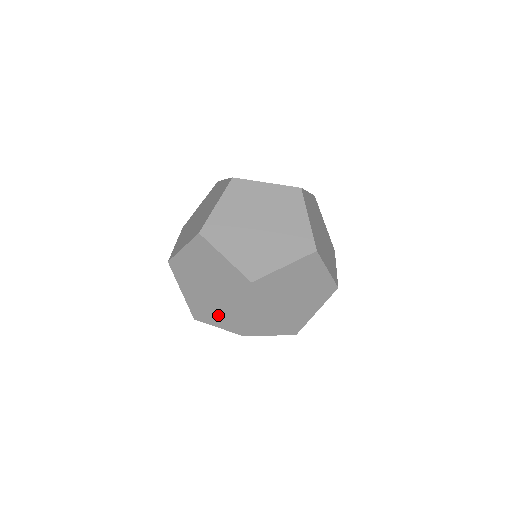
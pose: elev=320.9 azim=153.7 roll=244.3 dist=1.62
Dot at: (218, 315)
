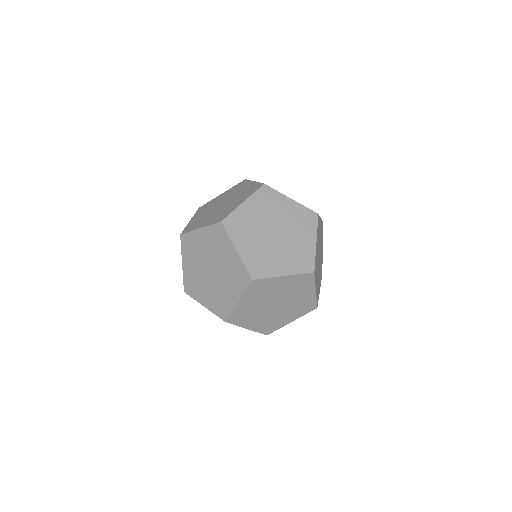
Dot at: (285, 260)
